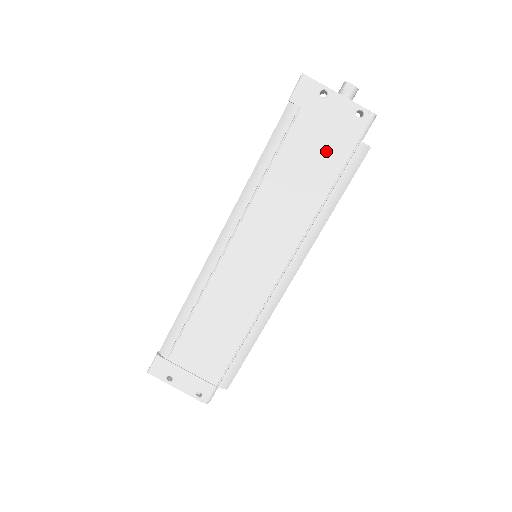
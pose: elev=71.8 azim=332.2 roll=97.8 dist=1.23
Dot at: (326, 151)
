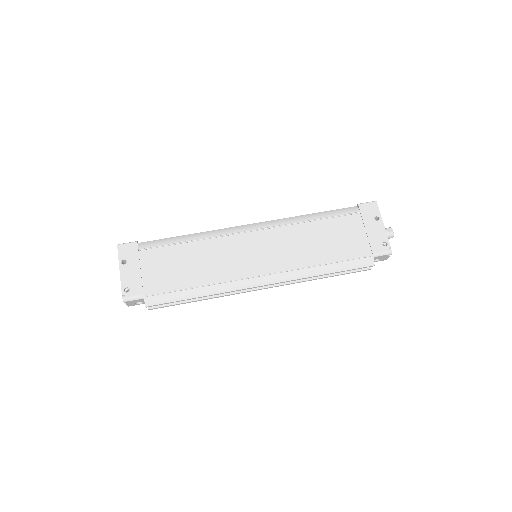
Dot at: (352, 243)
